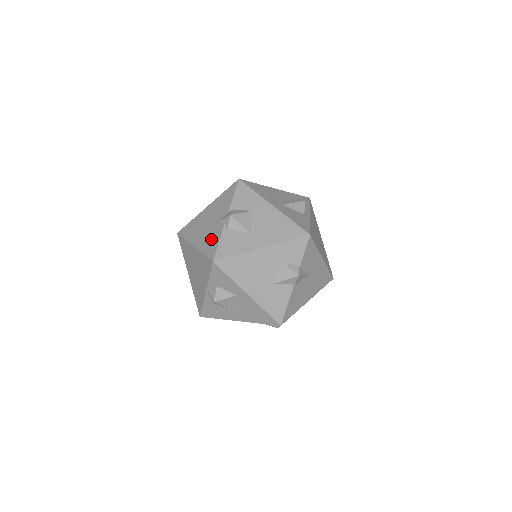
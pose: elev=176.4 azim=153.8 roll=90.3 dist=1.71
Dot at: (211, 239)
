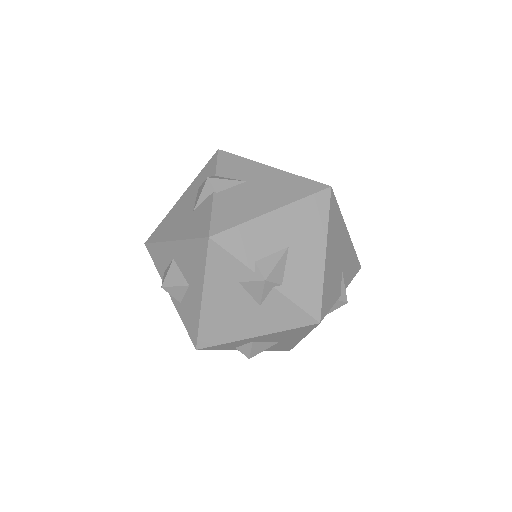
Dot at: occluded
